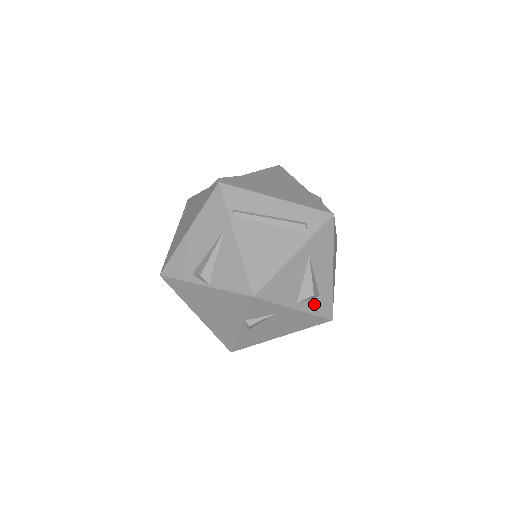
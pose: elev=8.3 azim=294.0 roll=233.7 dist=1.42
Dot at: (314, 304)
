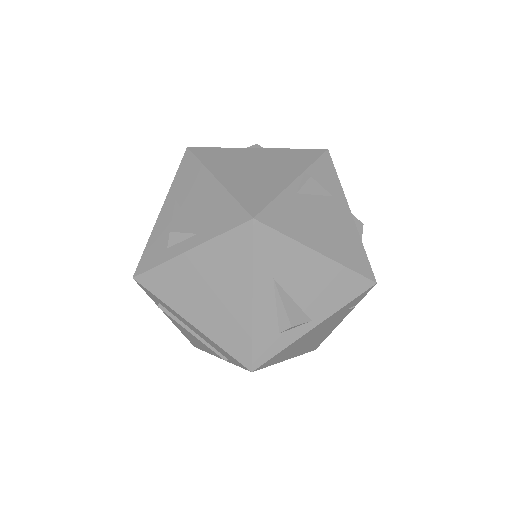
Dot at: occluded
